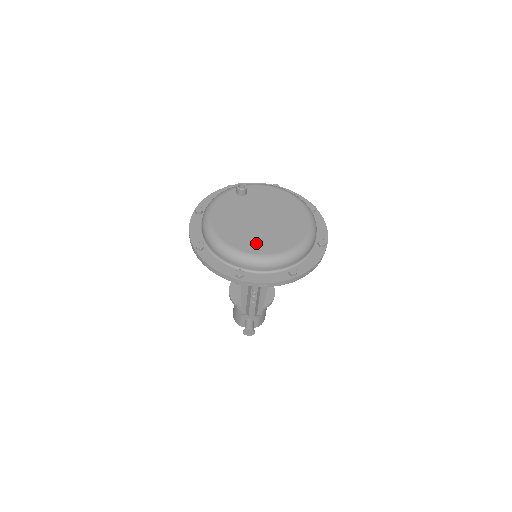
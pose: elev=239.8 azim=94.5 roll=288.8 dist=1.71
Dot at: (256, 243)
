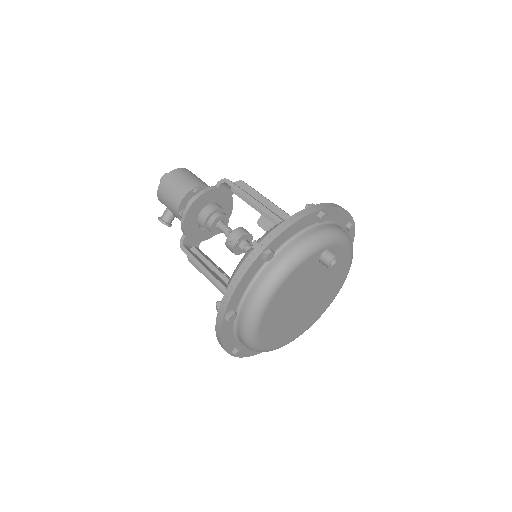
Dot at: (278, 335)
